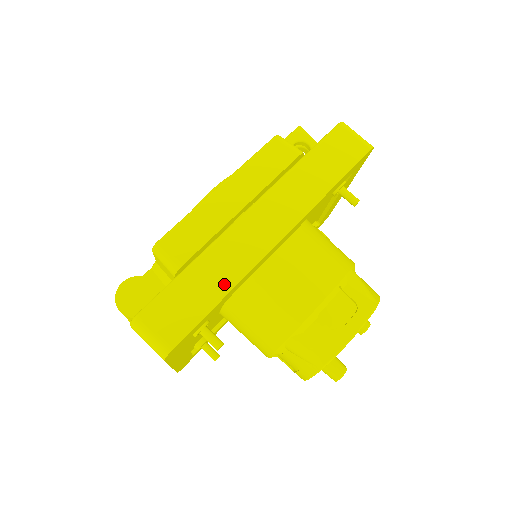
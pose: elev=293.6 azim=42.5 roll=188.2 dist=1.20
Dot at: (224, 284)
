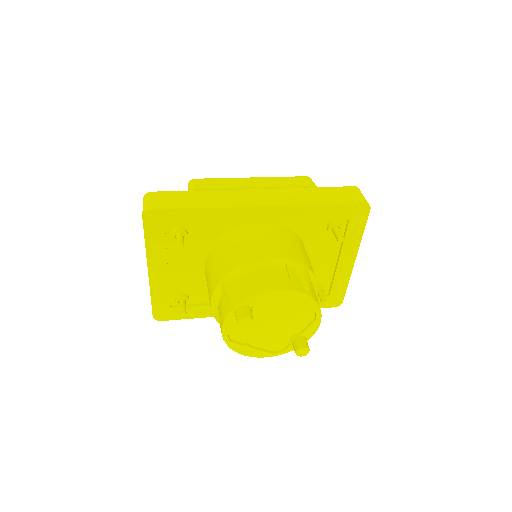
Dot at: (209, 204)
